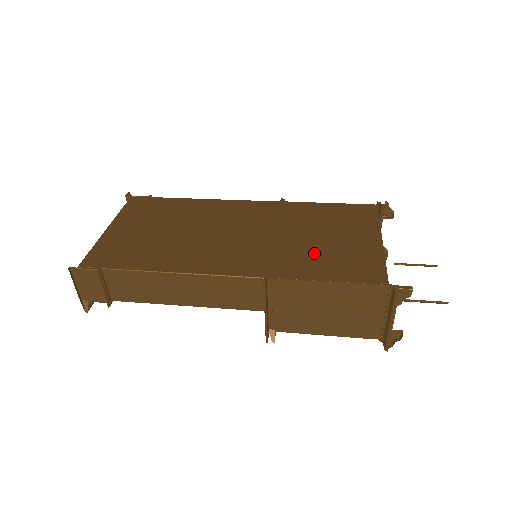
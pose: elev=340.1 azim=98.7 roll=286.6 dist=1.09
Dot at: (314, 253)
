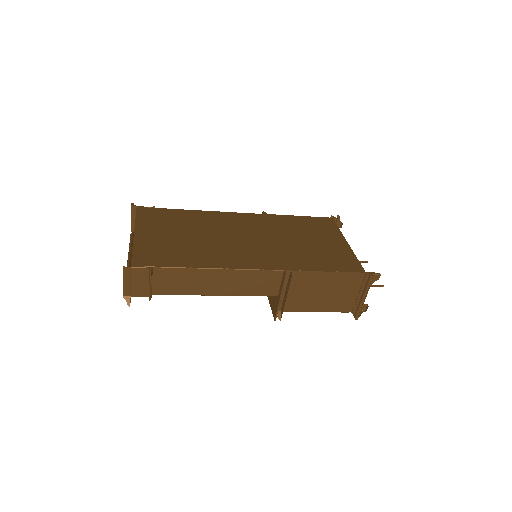
Dot at: (308, 252)
